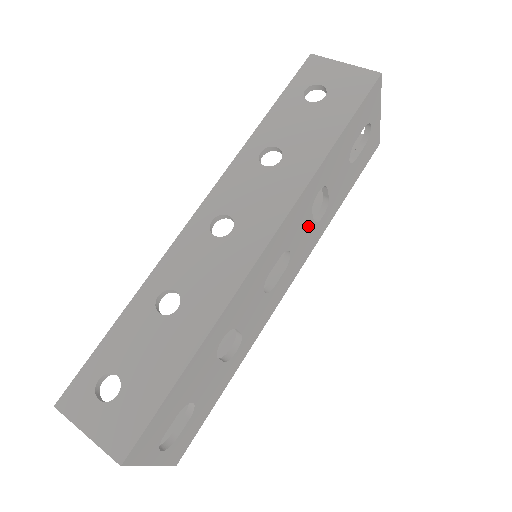
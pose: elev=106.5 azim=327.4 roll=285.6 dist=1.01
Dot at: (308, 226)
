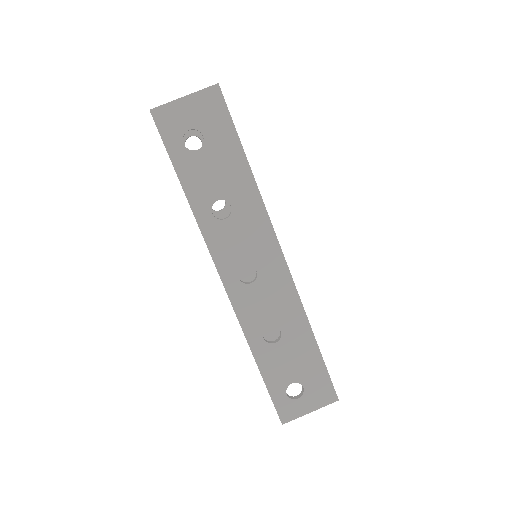
Dot at: occluded
